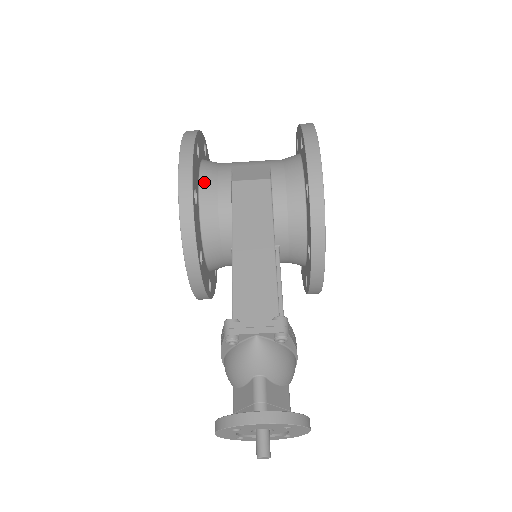
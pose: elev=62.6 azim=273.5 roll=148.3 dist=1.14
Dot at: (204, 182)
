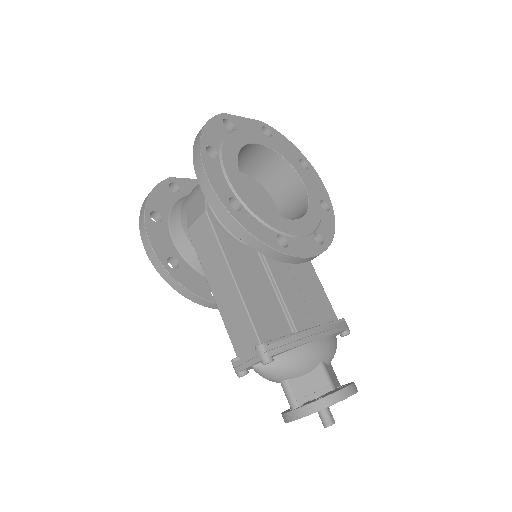
Dot at: (176, 238)
